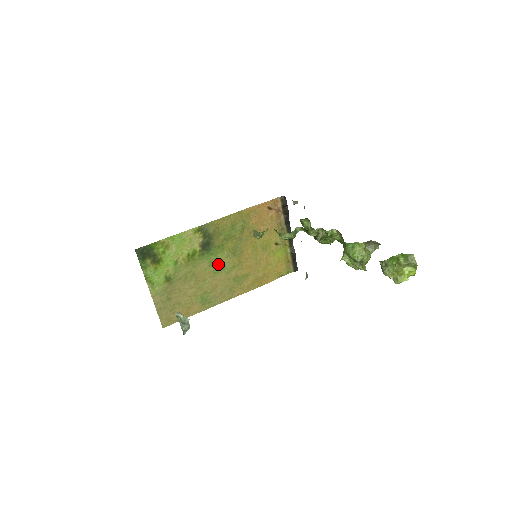
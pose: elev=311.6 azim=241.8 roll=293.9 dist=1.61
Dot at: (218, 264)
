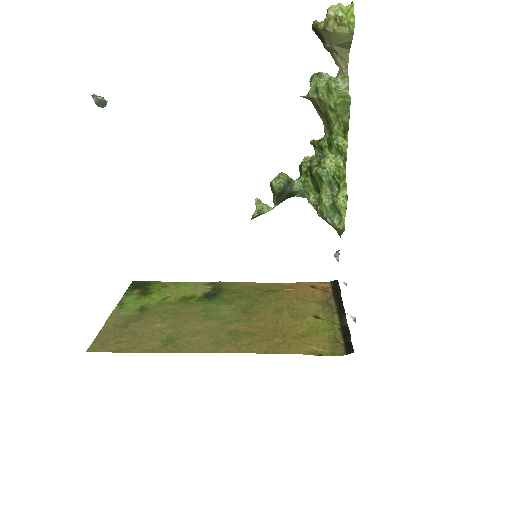
Dot at: (216, 313)
